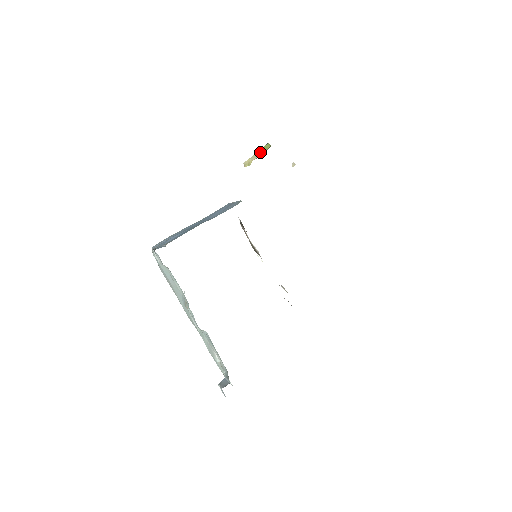
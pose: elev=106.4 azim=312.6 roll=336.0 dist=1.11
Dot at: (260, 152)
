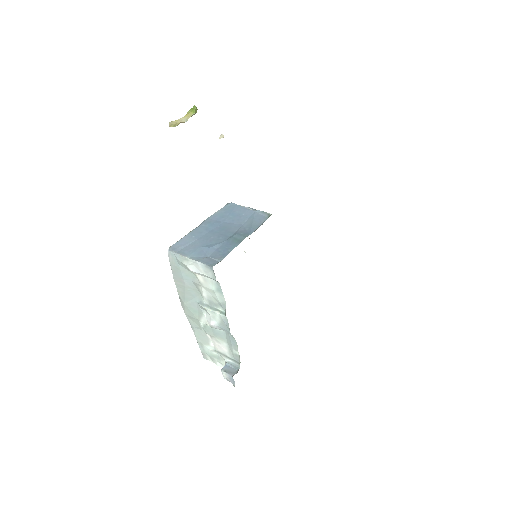
Dot at: (190, 116)
